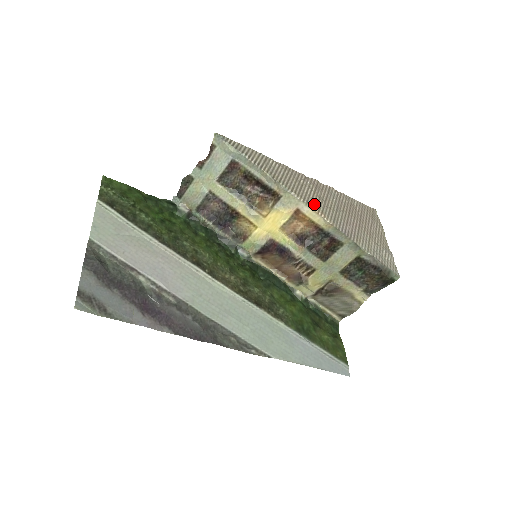
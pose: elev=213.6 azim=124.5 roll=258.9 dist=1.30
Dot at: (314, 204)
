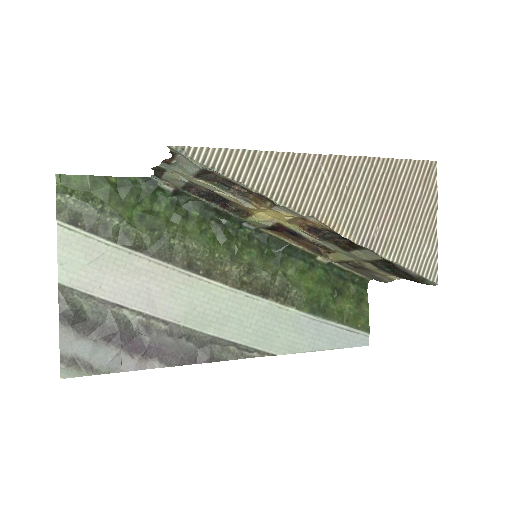
Dot at: (324, 213)
